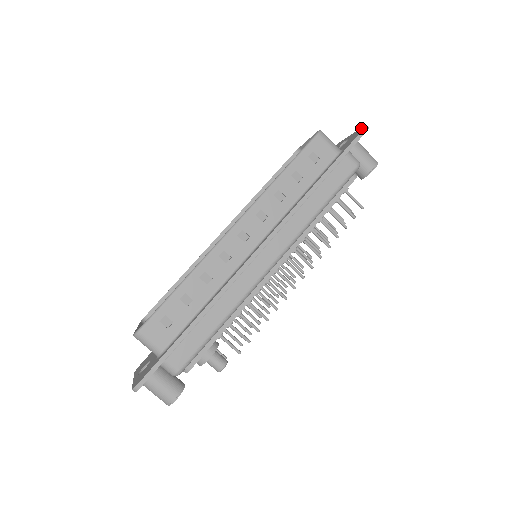
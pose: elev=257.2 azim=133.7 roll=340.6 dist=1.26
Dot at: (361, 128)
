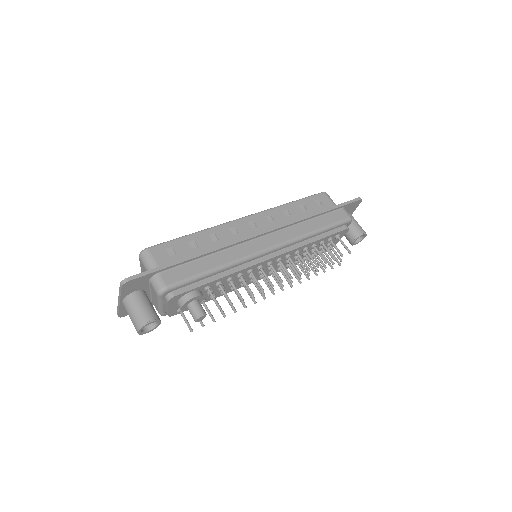
Dot at: occluded
